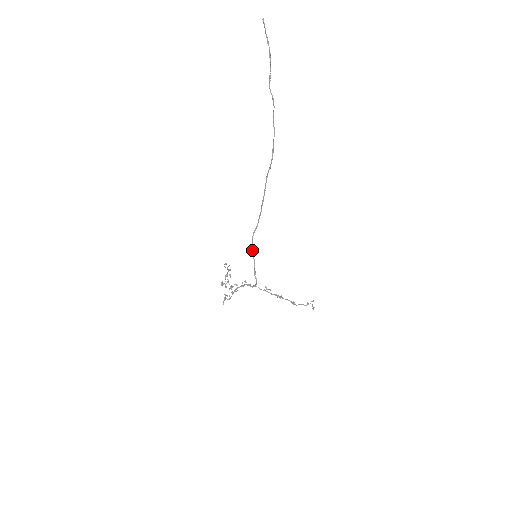
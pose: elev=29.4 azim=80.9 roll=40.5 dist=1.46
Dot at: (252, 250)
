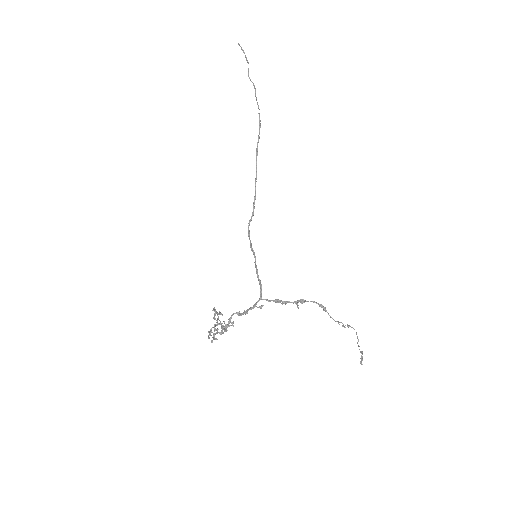
Dot at: occluded
